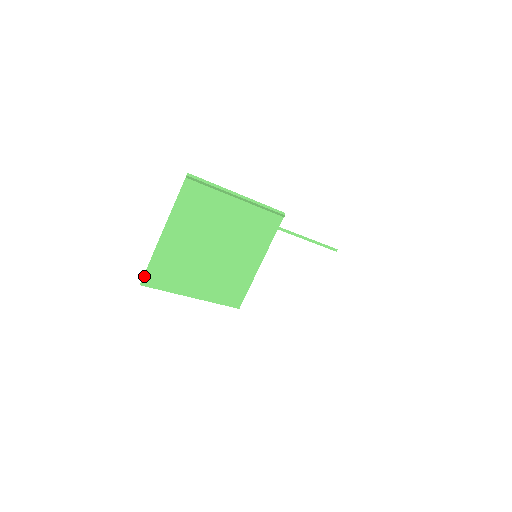
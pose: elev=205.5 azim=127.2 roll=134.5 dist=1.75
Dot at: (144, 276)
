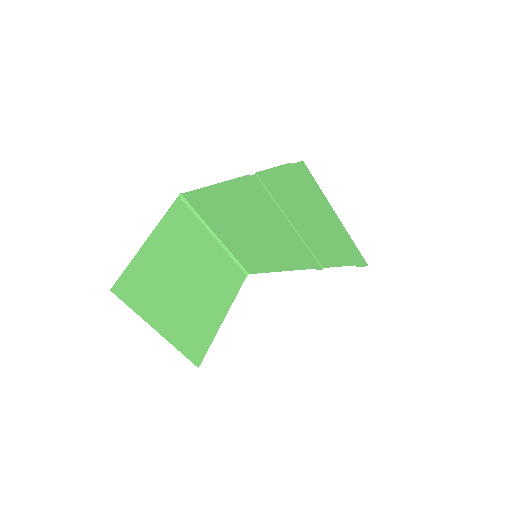
Dot at: (117, 281)
